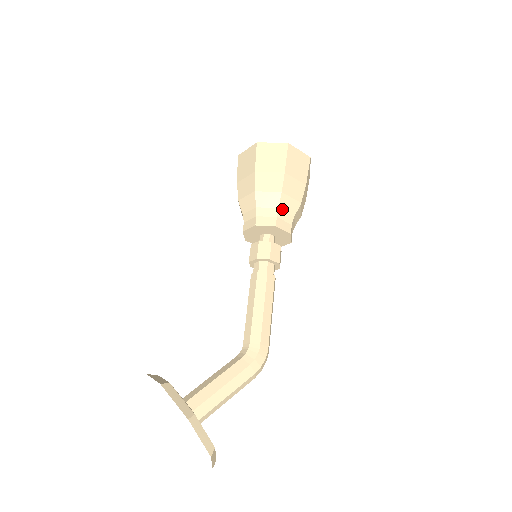
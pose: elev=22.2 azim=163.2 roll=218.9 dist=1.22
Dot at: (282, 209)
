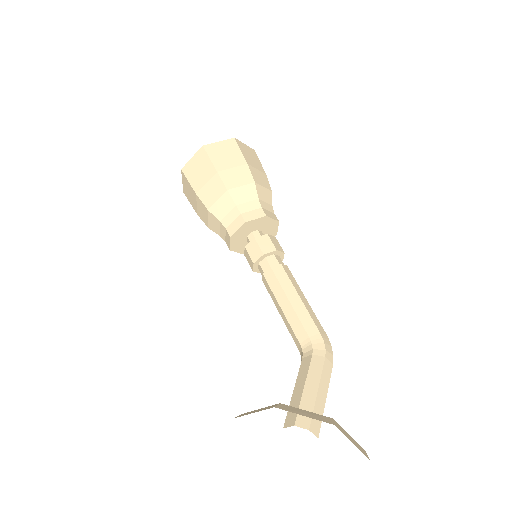
Dot at: (261, 199)
